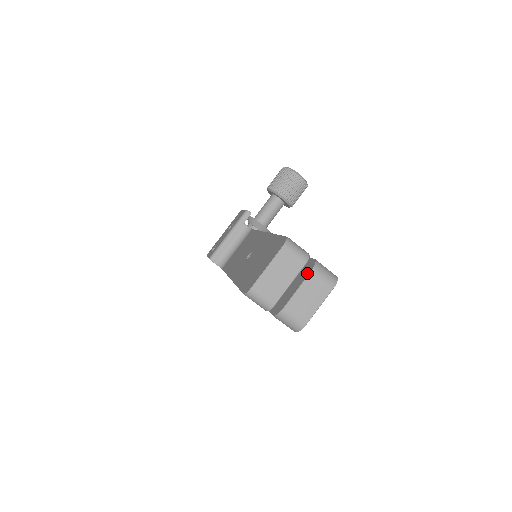
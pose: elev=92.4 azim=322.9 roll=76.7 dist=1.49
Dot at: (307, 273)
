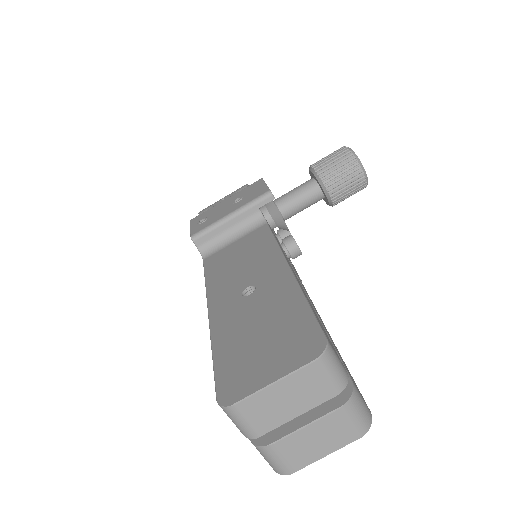
Dot at: (331, 404)
